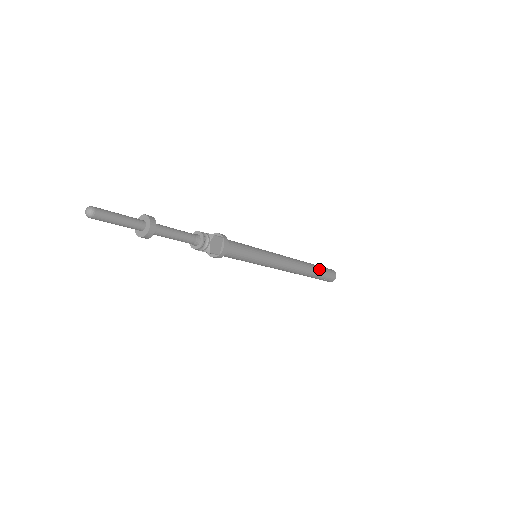
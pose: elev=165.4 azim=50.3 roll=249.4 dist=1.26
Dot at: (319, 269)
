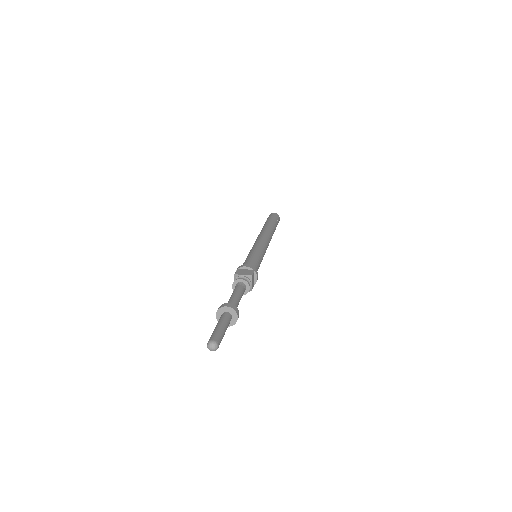
Dot at: (275, 224)
